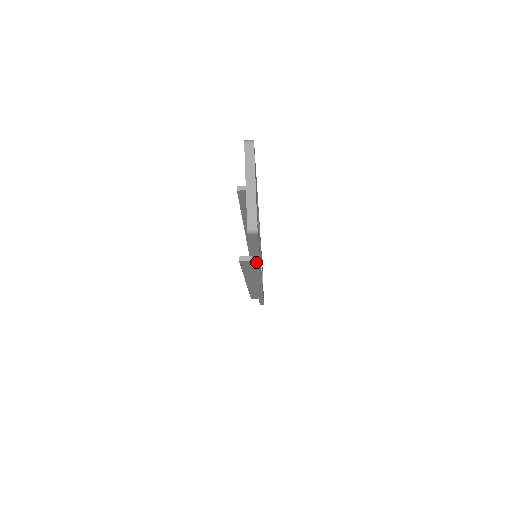
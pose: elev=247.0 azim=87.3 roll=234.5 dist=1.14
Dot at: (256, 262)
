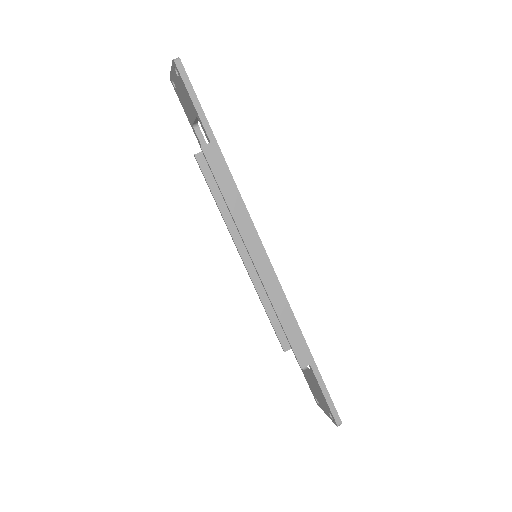
Dot at: (217, 150)
